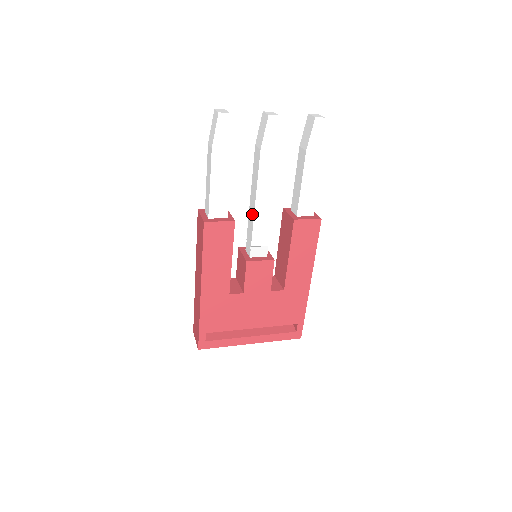
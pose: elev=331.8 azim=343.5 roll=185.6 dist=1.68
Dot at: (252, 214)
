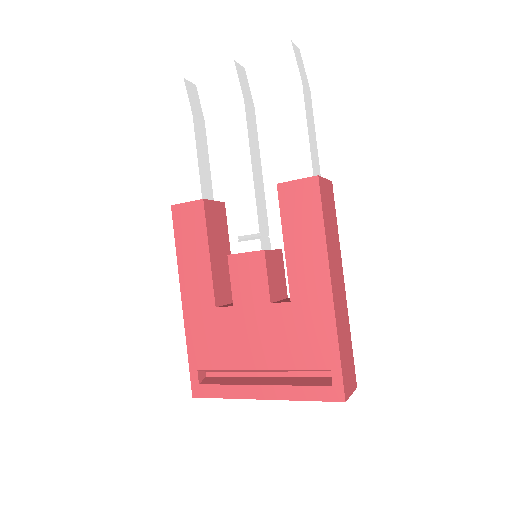
Dot at: occluded
